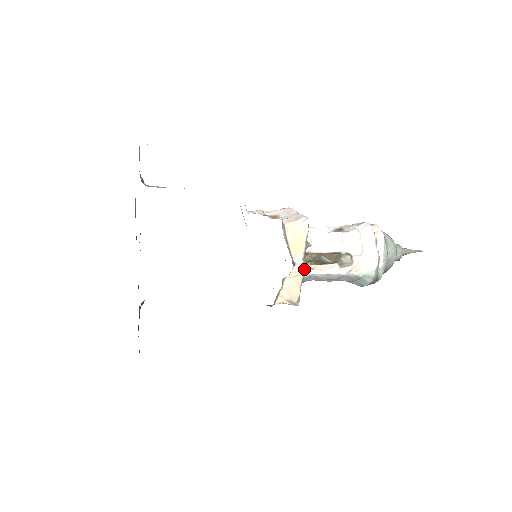
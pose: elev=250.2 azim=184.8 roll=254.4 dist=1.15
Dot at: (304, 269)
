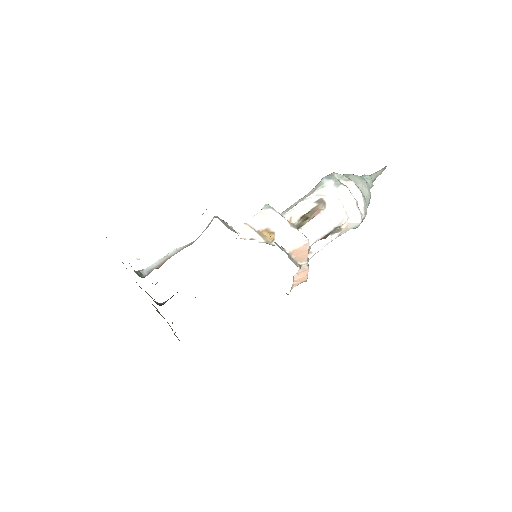
Dot at: occluded
